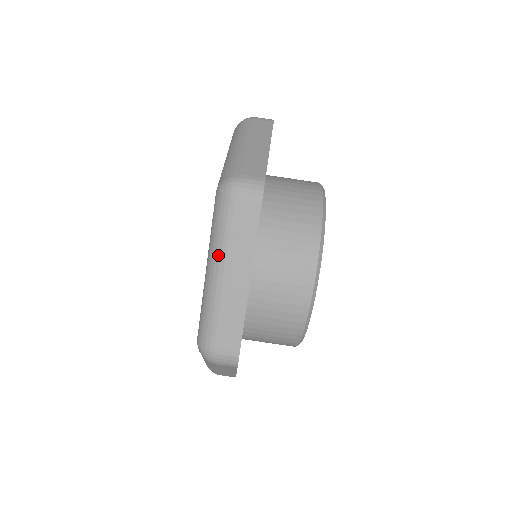
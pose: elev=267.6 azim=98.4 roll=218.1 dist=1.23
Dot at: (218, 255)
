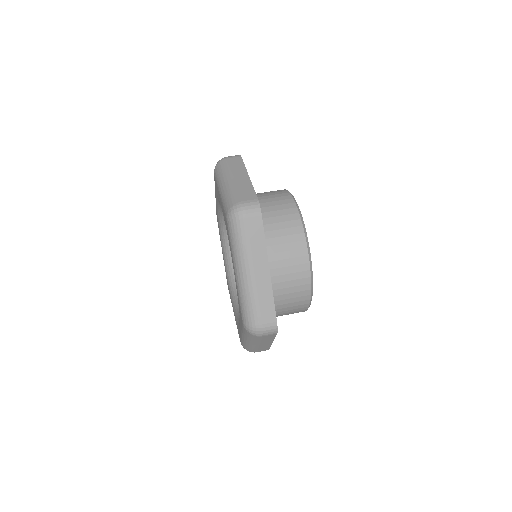
Dot at: (243, 260)
